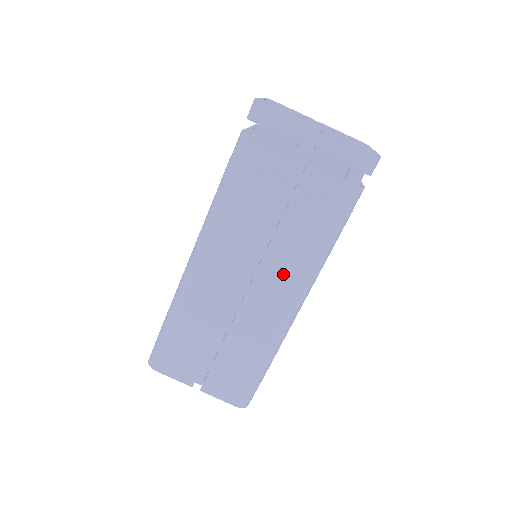
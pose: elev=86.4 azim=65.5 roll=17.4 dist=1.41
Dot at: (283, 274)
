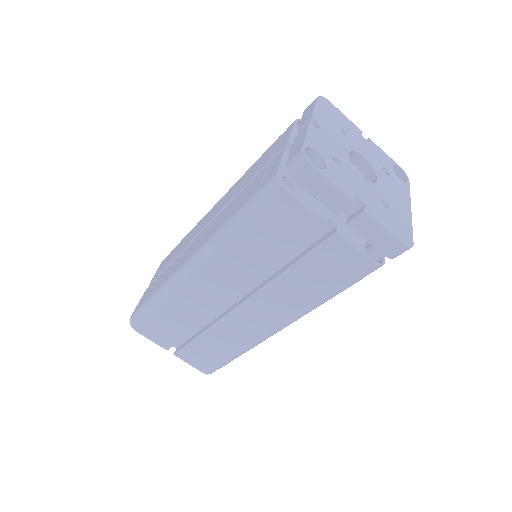
Dot at: (276, 305)
